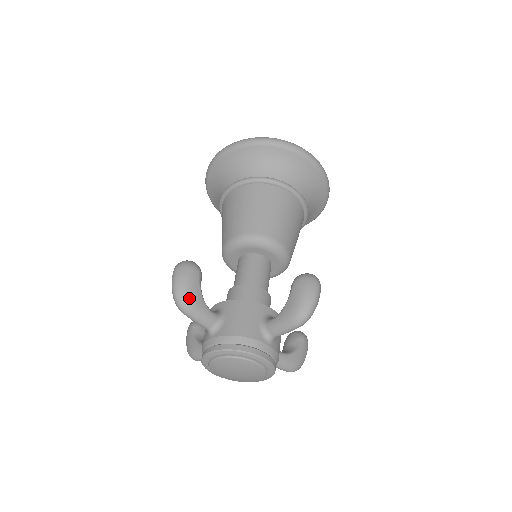
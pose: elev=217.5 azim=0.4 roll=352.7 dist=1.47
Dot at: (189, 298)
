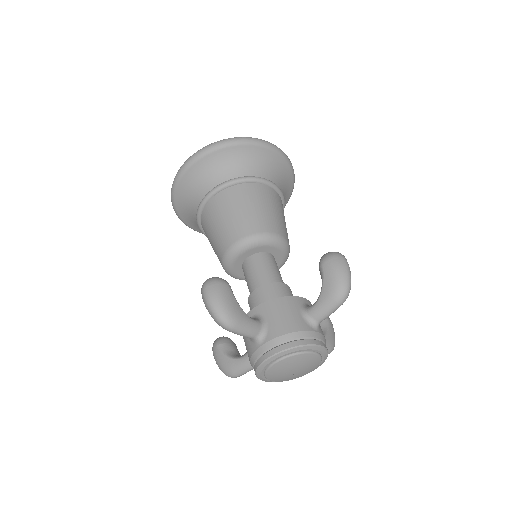
Dot at: (231, 313)
